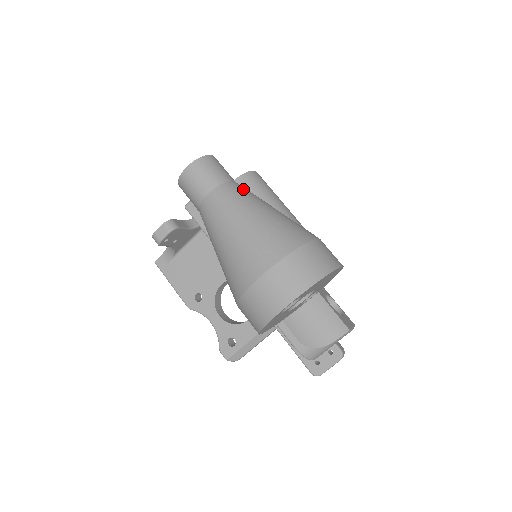
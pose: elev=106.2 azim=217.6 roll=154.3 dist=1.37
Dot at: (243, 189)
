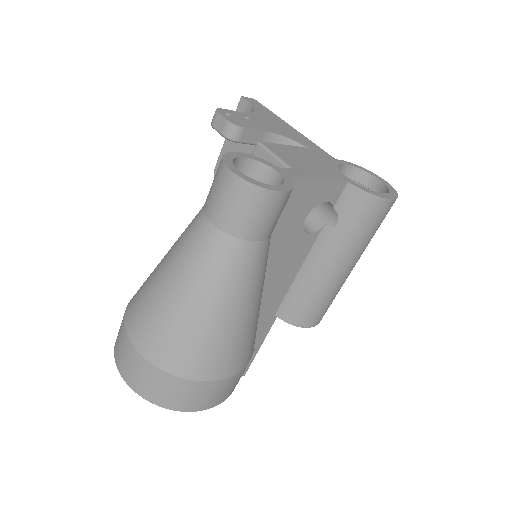
Dot at: (244, 264)
